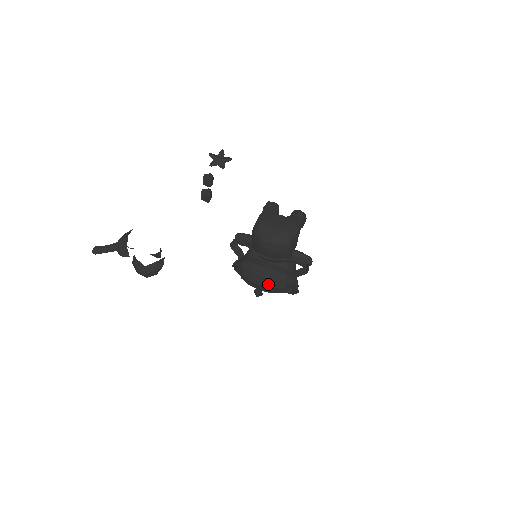
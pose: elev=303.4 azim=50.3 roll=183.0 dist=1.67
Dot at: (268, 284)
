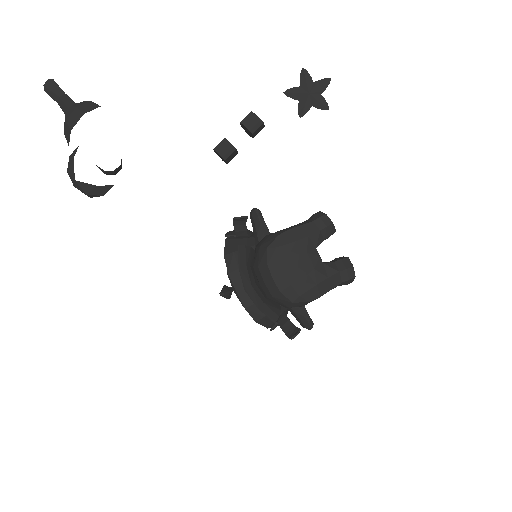
Dot at: occluded
